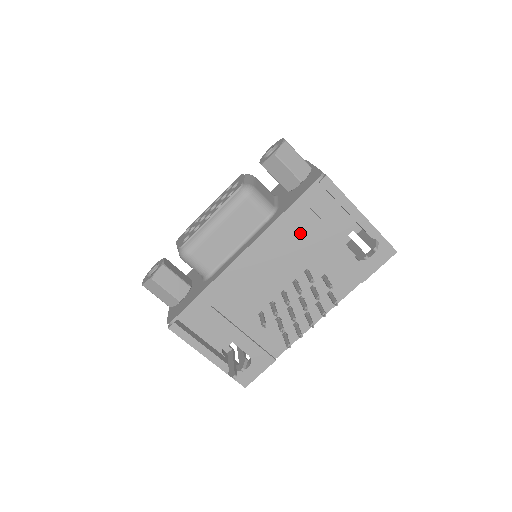
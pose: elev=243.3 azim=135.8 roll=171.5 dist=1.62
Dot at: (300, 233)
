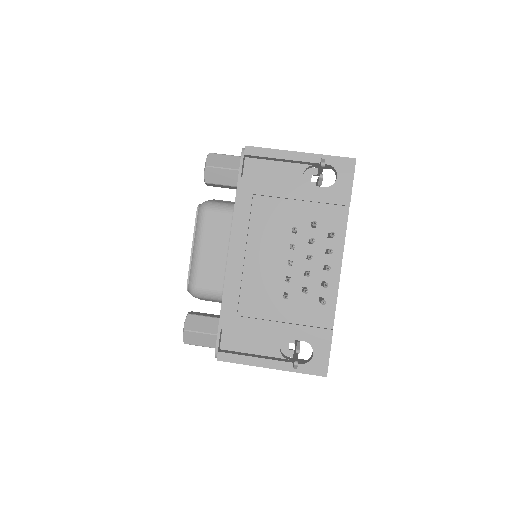
Dot at: (262, 204)
